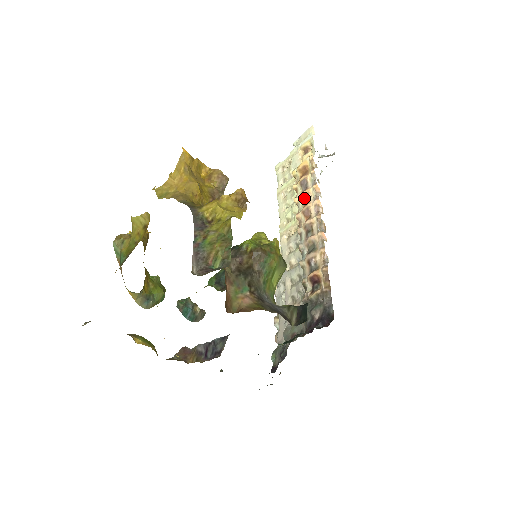
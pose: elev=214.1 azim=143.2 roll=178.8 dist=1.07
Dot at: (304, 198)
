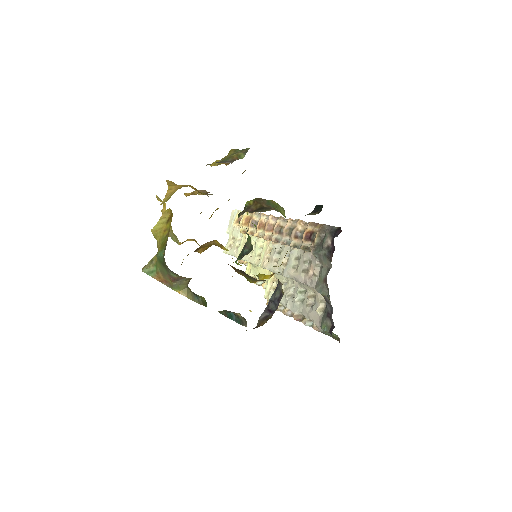
Dot at: (261, 227)
